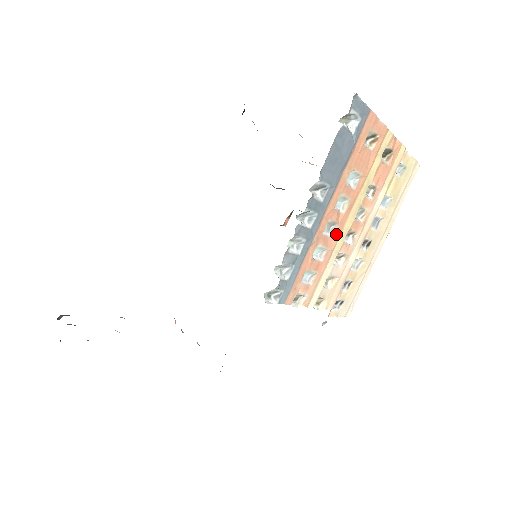
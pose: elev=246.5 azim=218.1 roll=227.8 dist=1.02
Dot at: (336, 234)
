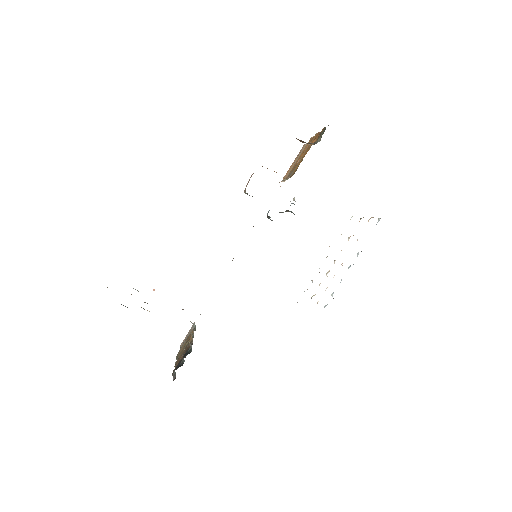
Dot at: occluded
